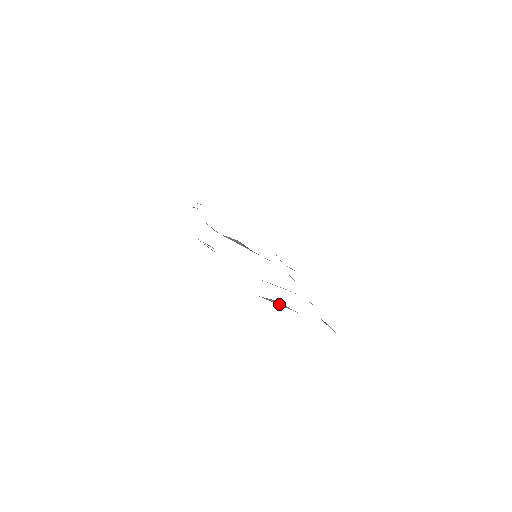
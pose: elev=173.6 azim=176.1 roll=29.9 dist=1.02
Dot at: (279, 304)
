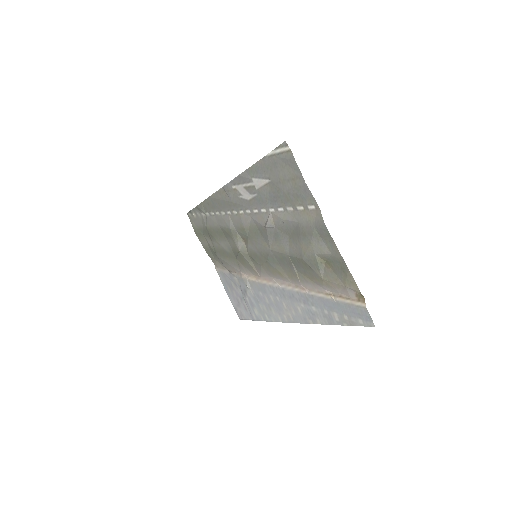
Dot at: (320, 266)
